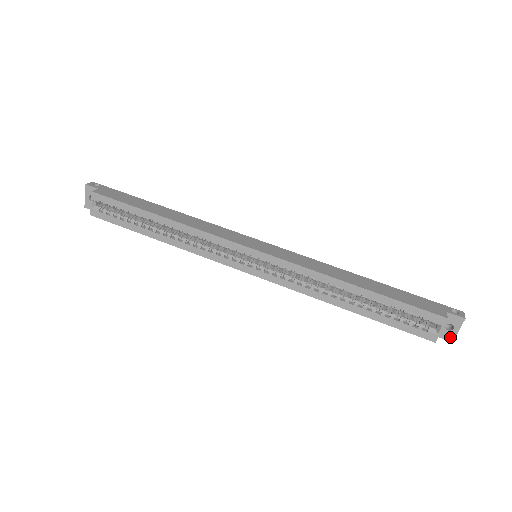
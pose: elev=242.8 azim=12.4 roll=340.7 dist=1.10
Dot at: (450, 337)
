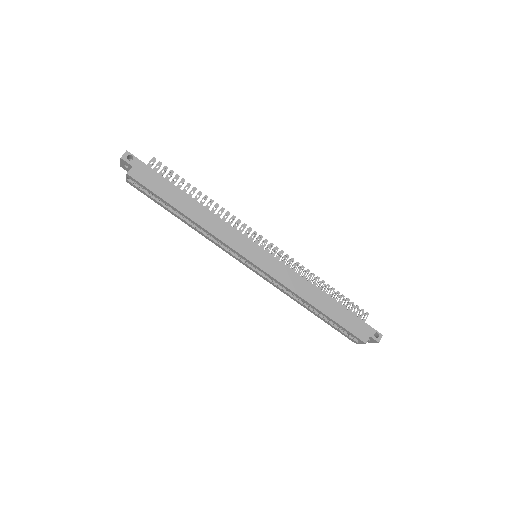
Dot at: (367, 341)
